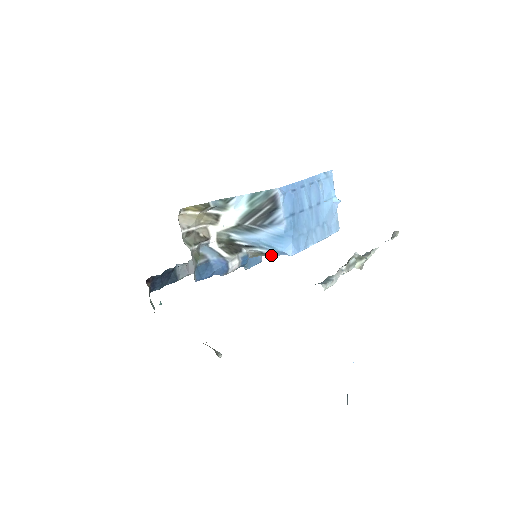
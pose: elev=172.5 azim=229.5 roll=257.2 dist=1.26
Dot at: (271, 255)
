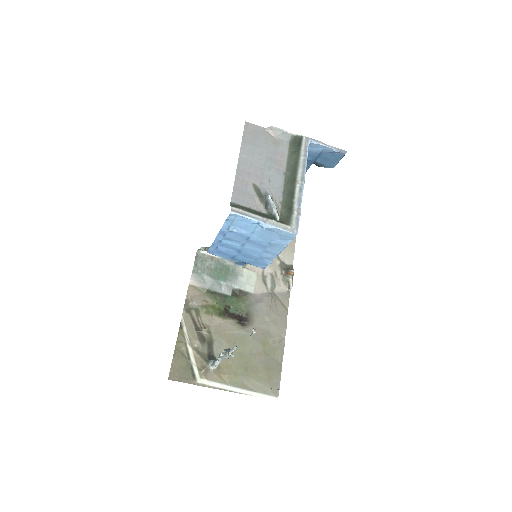
Dot at: occluded
